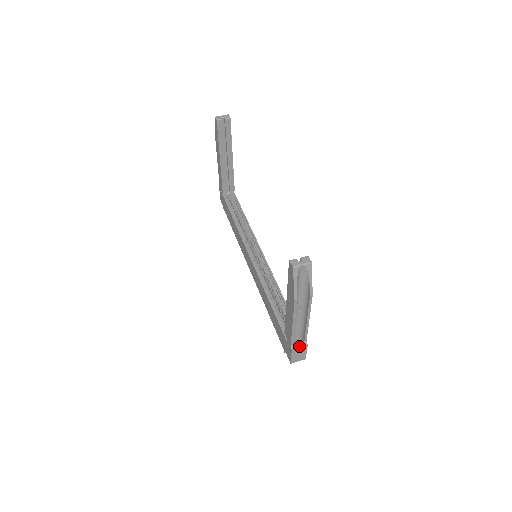
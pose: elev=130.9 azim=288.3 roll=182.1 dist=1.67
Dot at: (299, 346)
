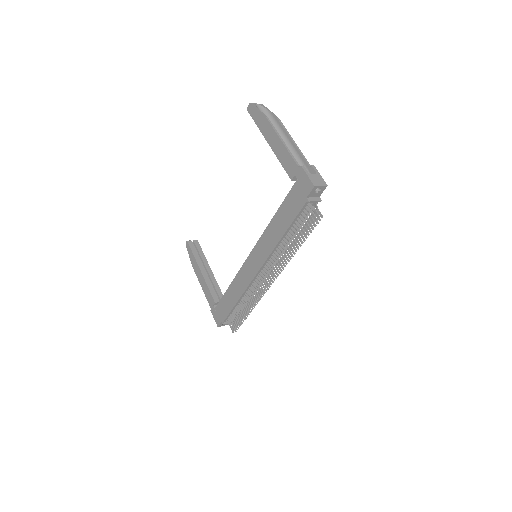
Dot at: occluded
